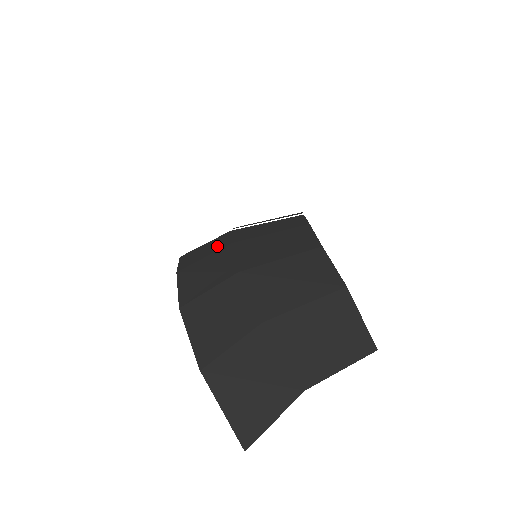
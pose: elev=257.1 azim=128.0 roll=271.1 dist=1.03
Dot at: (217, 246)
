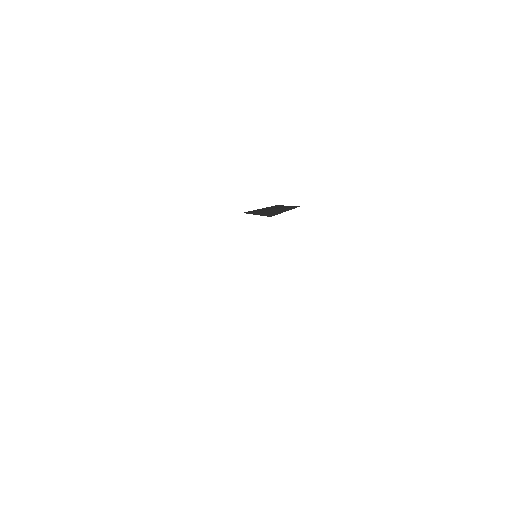
Dot at: occluded
